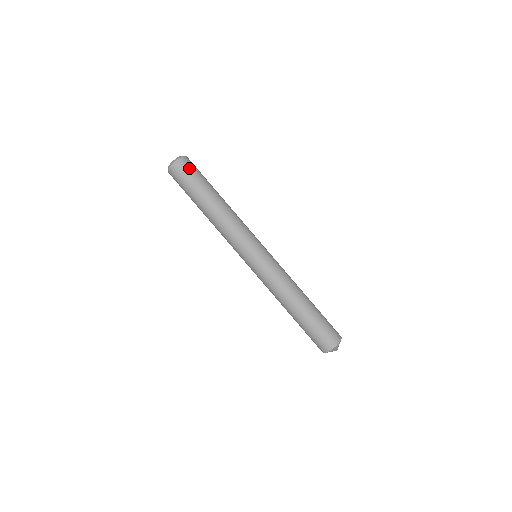
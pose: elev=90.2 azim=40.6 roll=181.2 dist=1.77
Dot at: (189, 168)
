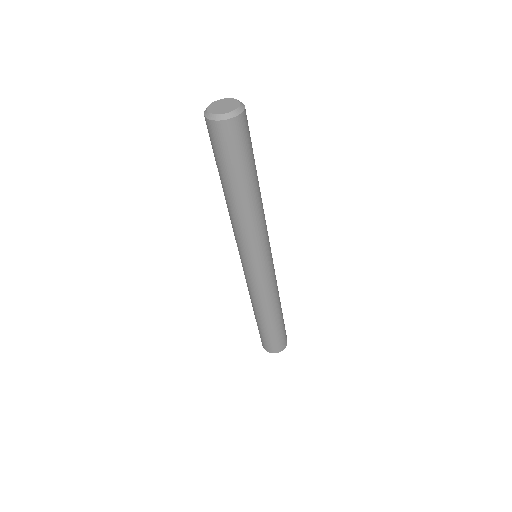
Dot at: occluded
